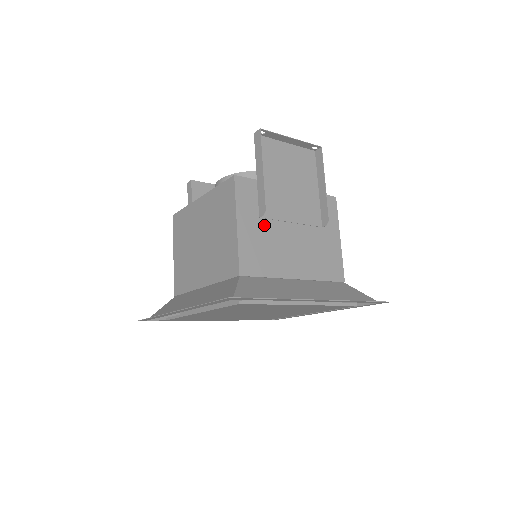
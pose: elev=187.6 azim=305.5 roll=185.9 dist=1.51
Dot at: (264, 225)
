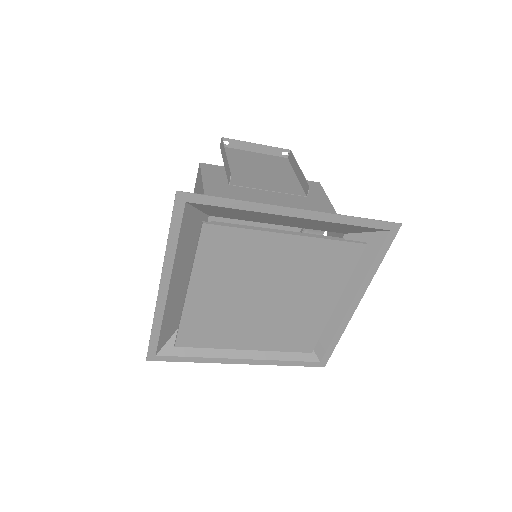
Dot at: (235, 189)
